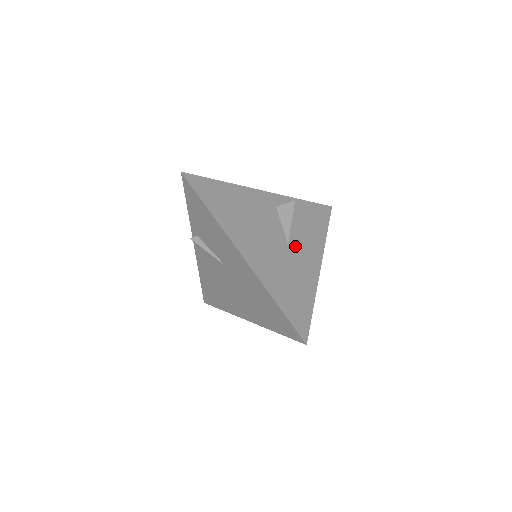
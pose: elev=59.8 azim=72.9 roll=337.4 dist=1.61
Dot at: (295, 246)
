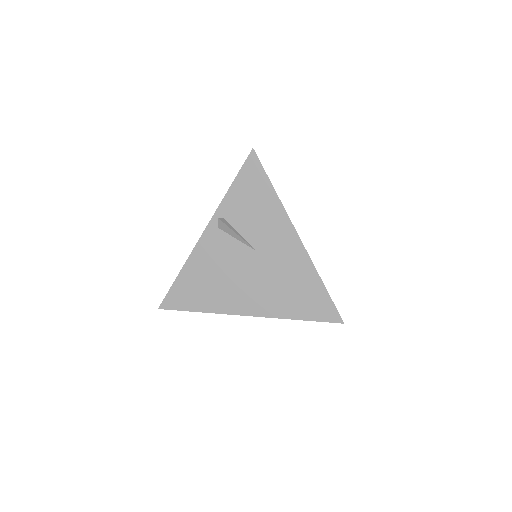
Dot at: occluded
